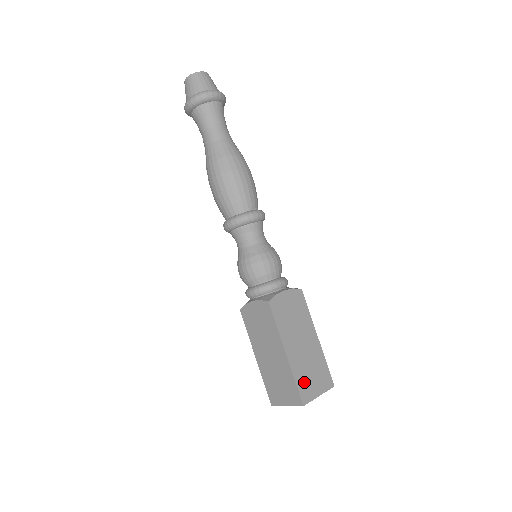
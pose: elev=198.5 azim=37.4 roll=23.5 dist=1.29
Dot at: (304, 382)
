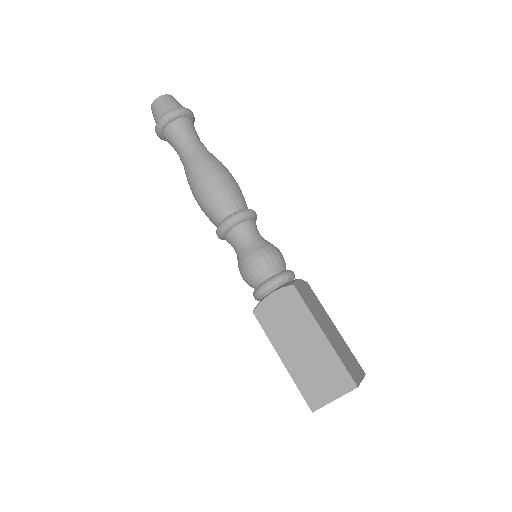
Dot at: (310, 387)
